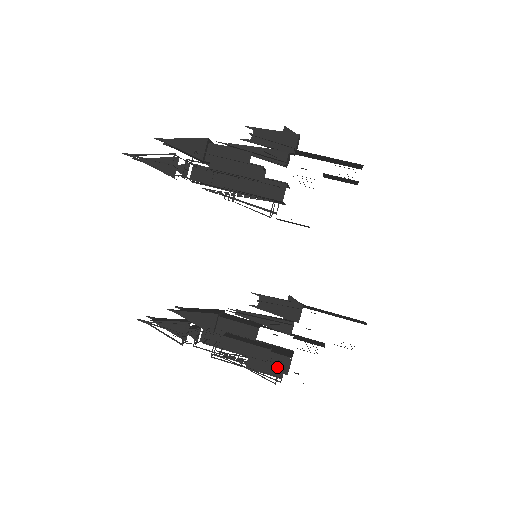
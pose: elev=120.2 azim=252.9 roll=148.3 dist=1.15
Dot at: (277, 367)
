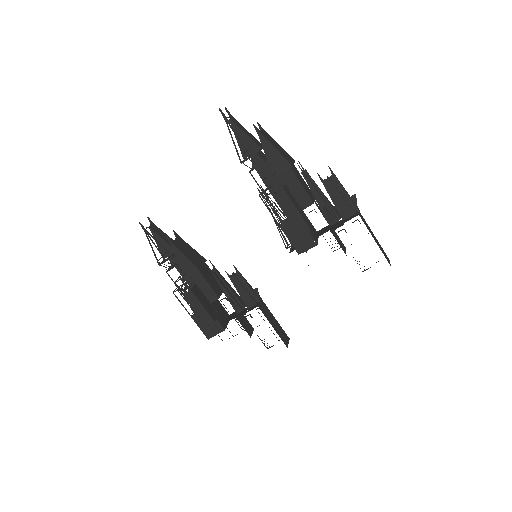
Dot at: (211, 332)
